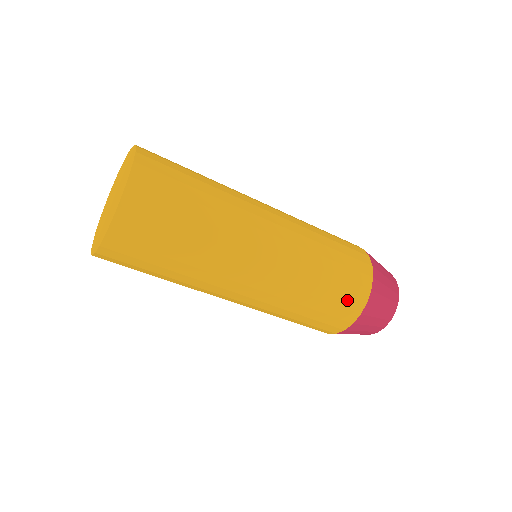
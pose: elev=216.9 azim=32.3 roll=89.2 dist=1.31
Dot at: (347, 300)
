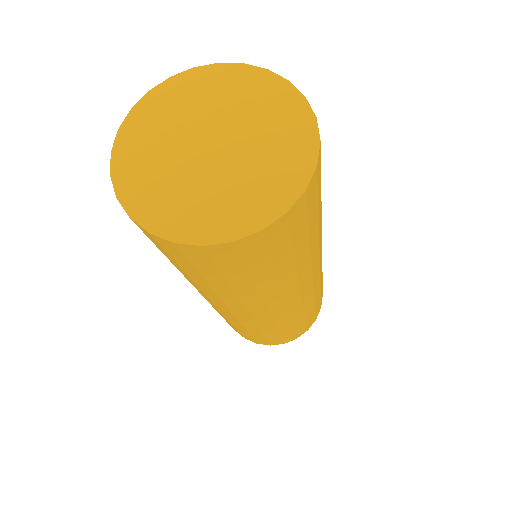
Dot at: (302, 328)
